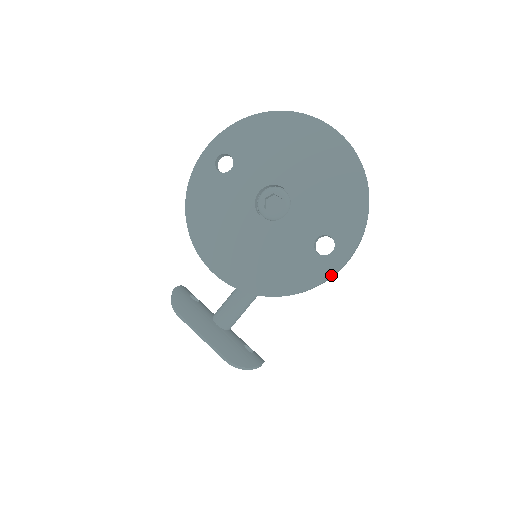
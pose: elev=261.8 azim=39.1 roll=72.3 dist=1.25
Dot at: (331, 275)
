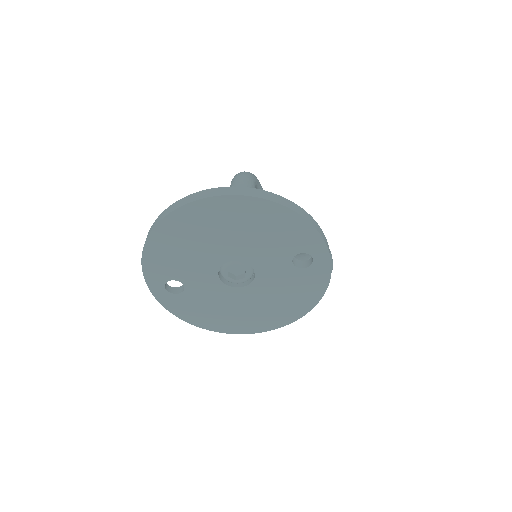
Dot at: (330, 269)
